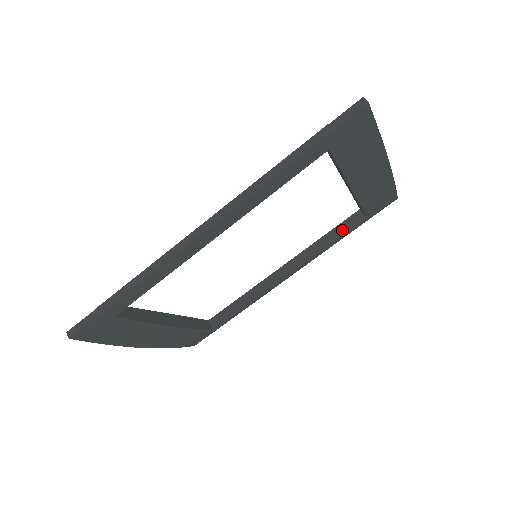
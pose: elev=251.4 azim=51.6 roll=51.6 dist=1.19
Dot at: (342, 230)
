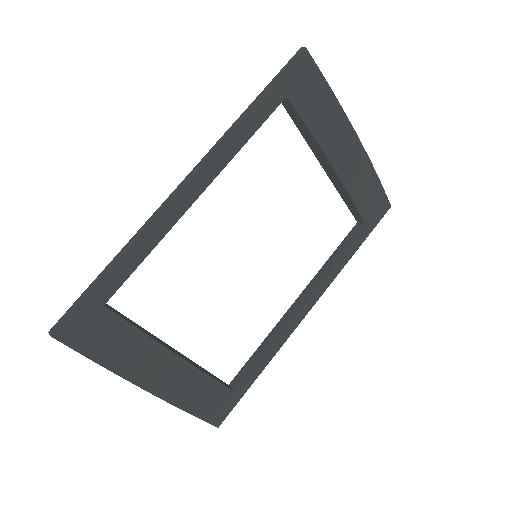
Dot at: (346, 245)
